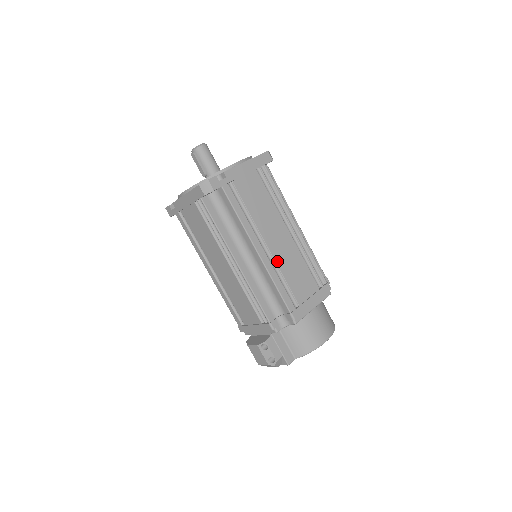
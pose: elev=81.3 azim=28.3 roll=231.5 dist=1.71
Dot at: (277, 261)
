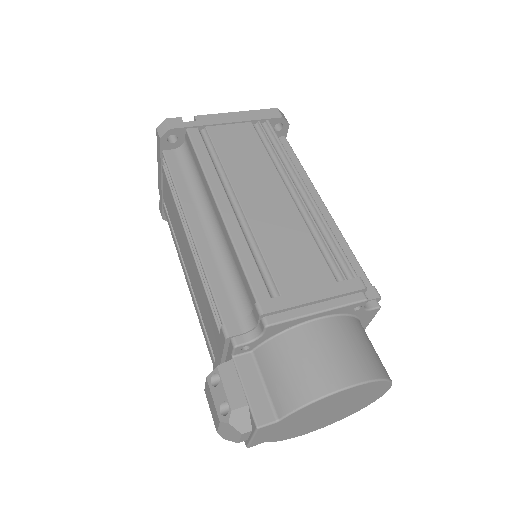
Dot at: (252, 224)
